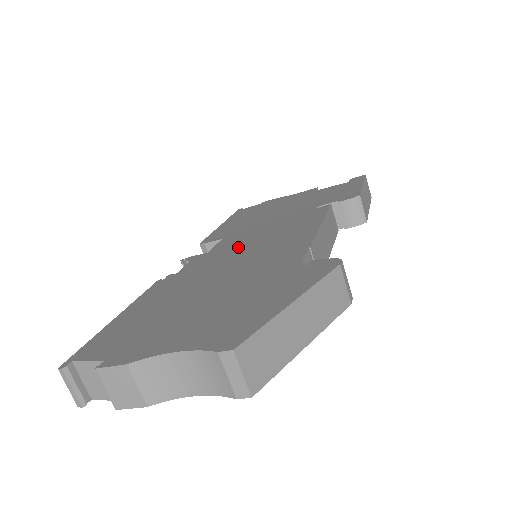
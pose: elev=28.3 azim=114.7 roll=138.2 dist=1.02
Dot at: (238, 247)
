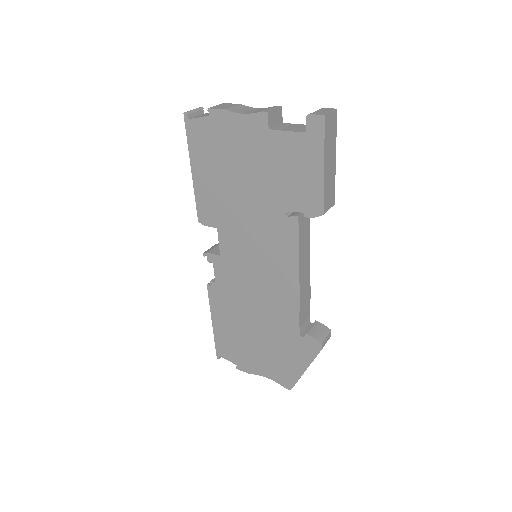
Dot at: (243, 266)
